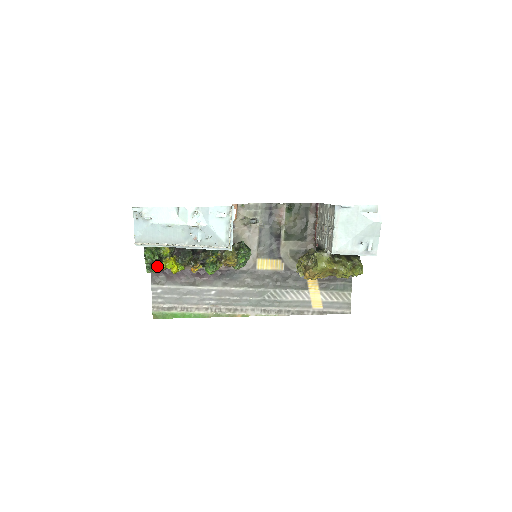
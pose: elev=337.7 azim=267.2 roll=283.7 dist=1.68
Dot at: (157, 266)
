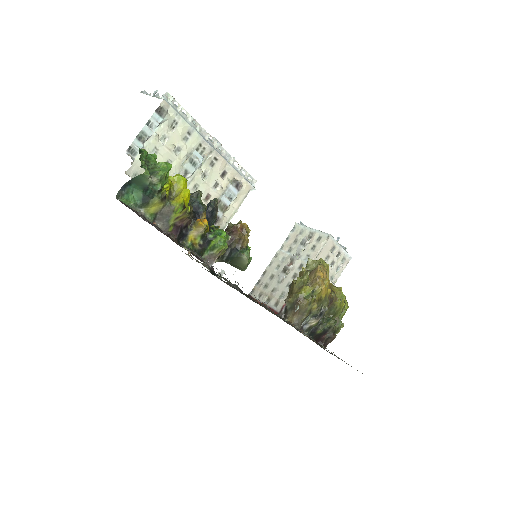
Dot at: occluded
